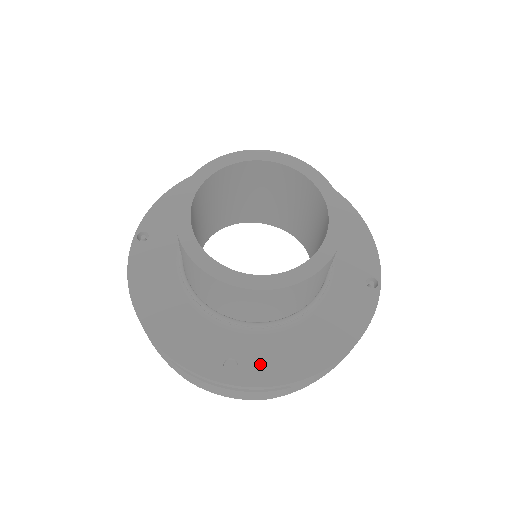
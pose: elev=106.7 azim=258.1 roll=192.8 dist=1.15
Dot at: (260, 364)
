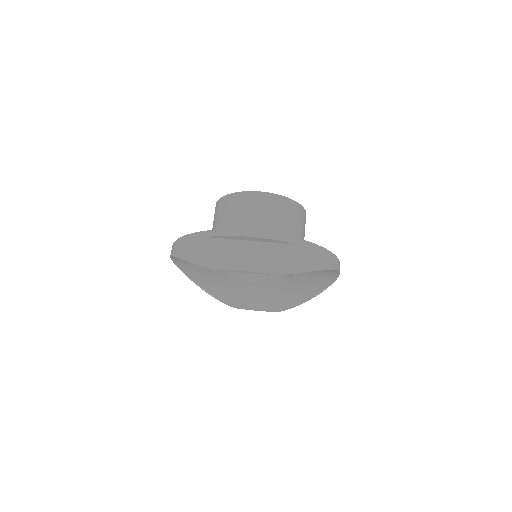
Dot at: occluded
